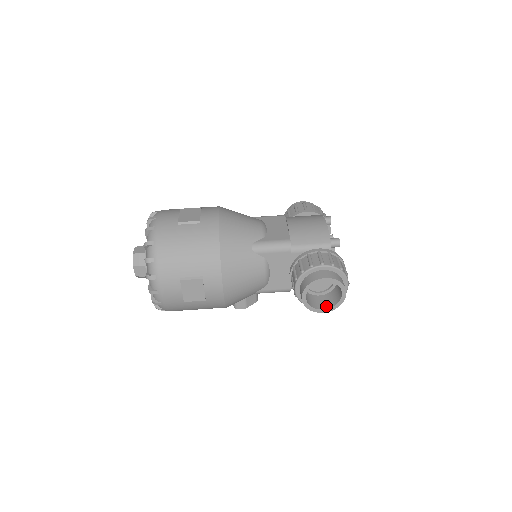
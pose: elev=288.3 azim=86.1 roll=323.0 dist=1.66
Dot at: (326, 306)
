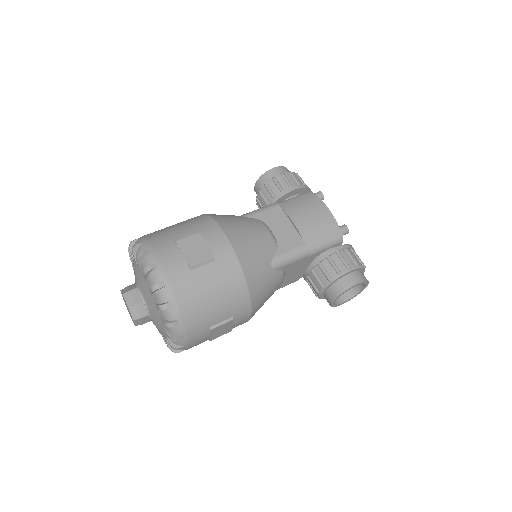
Dot at: (346, 297)
